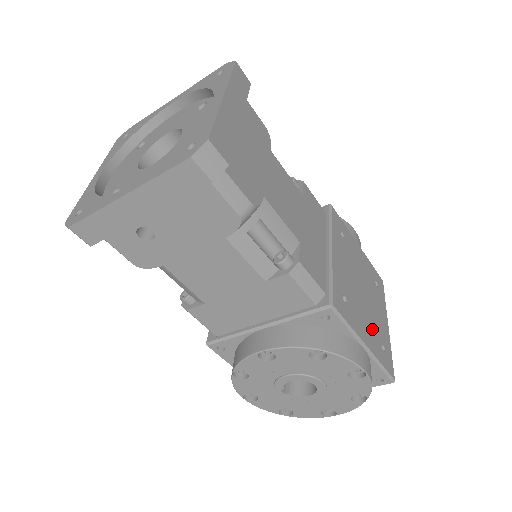
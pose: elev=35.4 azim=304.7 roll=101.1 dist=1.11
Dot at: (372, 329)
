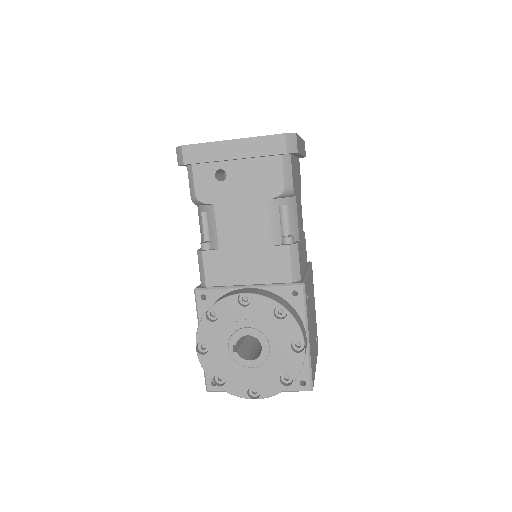
Dot at: occluded
